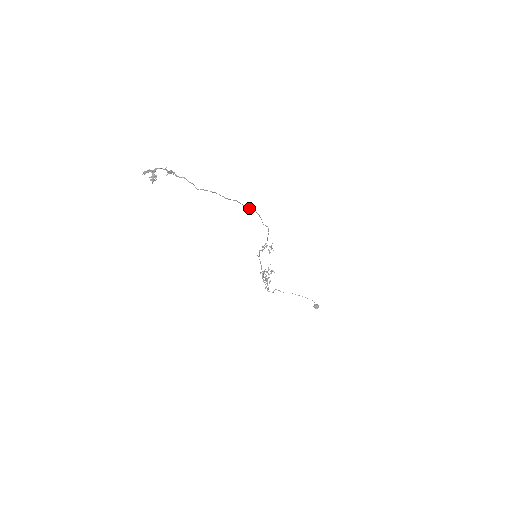
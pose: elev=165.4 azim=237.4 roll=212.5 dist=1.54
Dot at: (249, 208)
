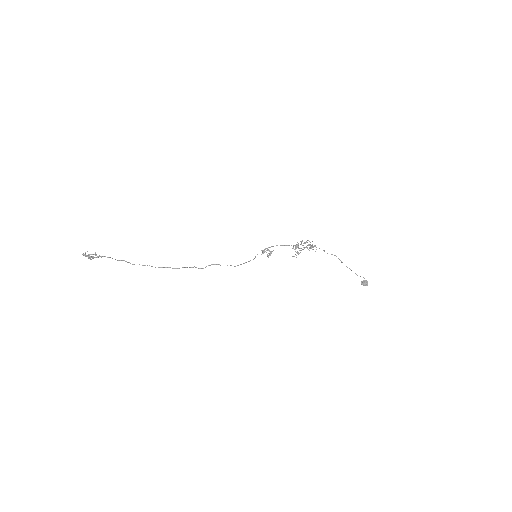
Dot at: occluded
